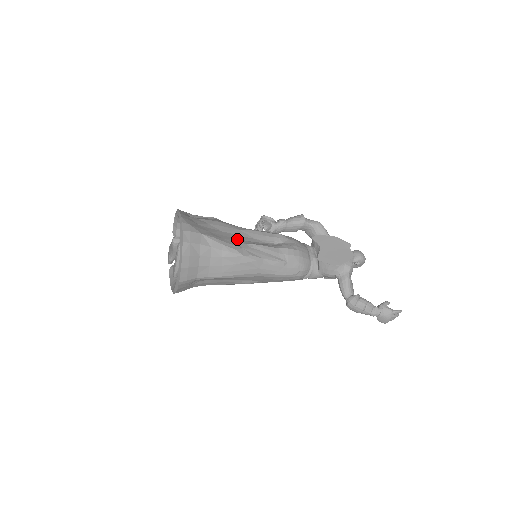
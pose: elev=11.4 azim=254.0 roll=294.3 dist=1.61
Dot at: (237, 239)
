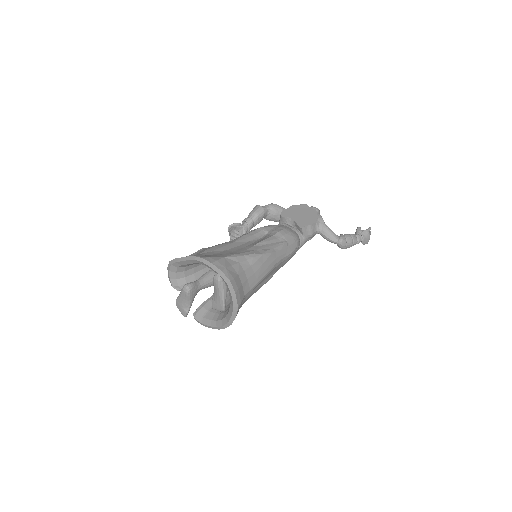
Dot at: (242, 248)
